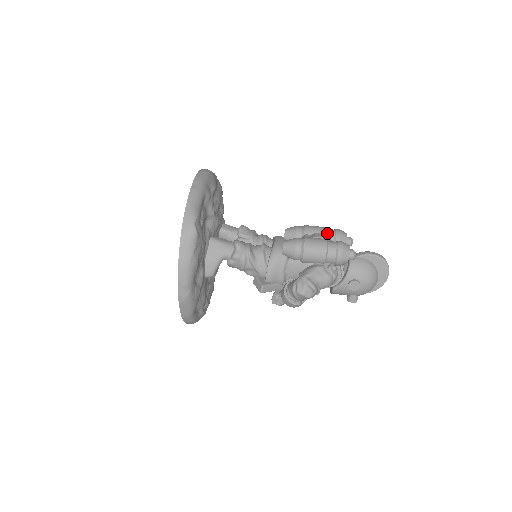
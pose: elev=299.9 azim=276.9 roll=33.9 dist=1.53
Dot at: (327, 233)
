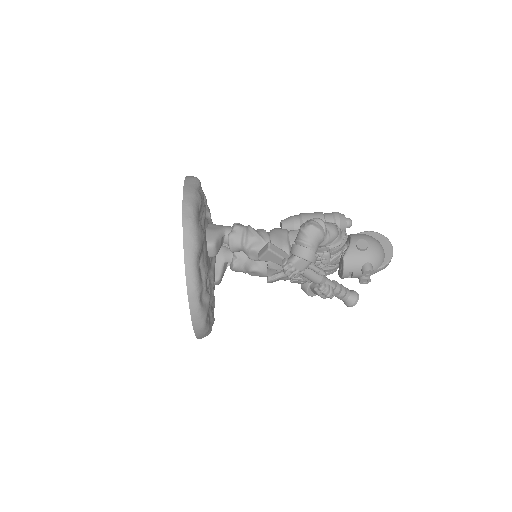
Dot at: occluded
